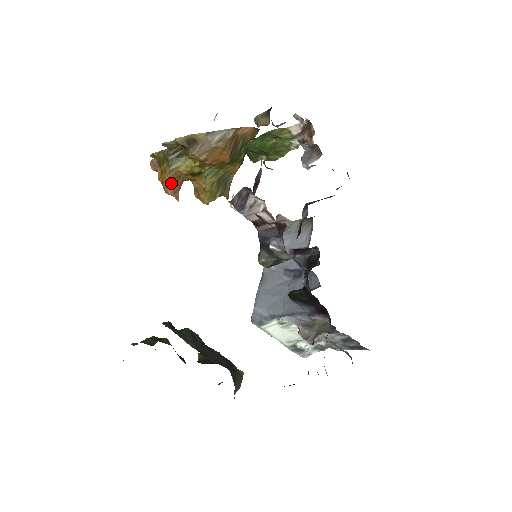
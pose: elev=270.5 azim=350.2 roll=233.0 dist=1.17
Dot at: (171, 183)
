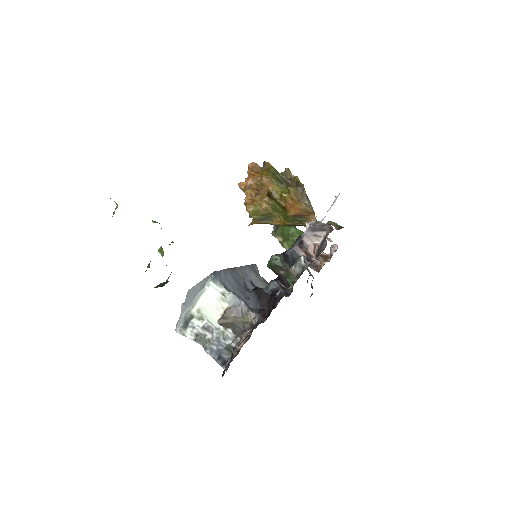
Dot at: (257, 181)
